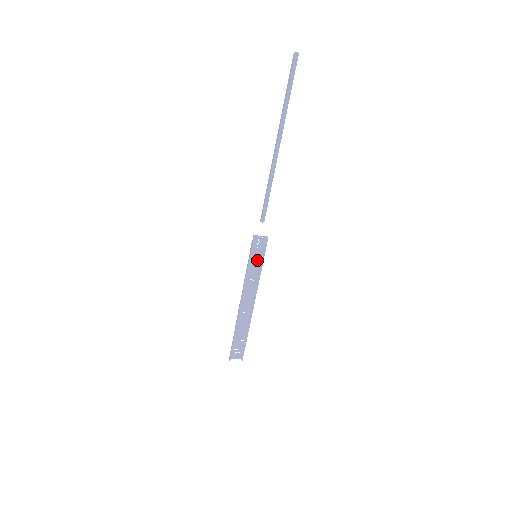
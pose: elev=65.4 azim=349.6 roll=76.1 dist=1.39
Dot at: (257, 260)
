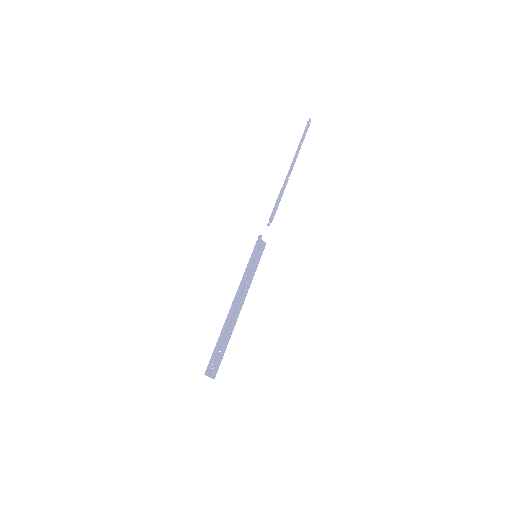
Dot at: (253, 261)
